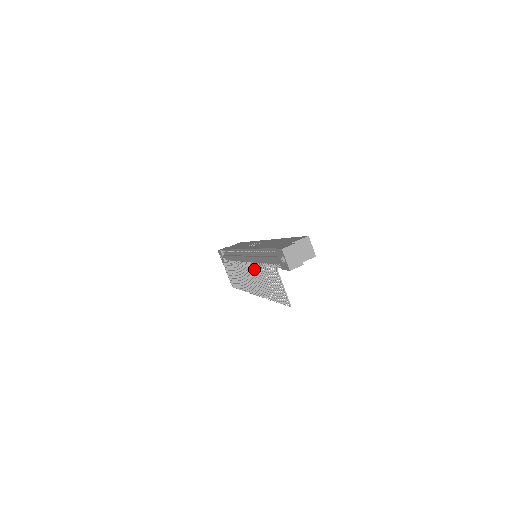
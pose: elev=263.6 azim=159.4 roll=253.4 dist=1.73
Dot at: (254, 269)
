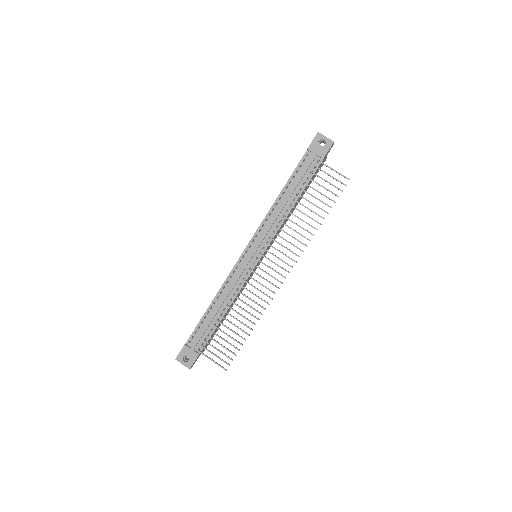
Dot at: (280, 228)
